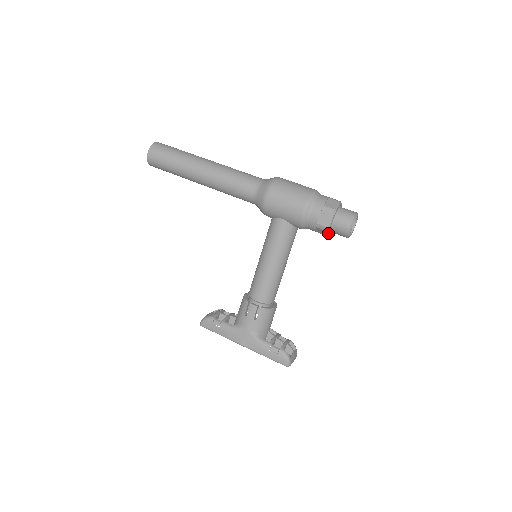
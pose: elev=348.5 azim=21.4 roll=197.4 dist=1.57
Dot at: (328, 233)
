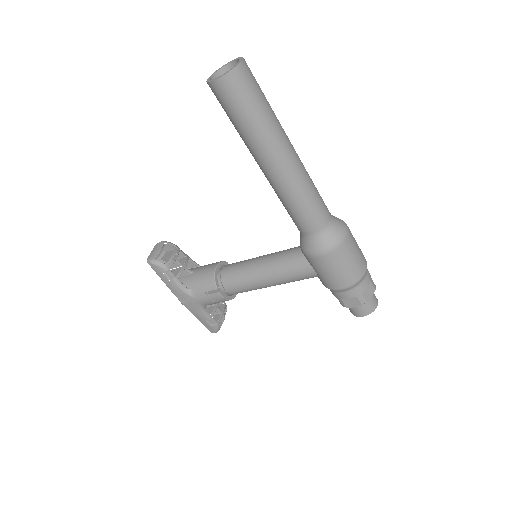
Dot at: occluded
